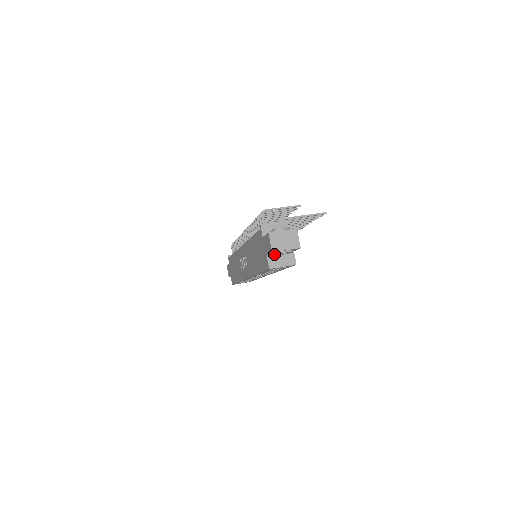
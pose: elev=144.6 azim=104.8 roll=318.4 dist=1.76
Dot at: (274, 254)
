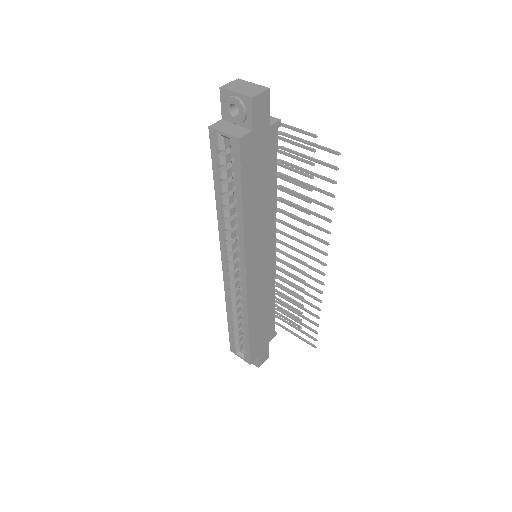
Dot at: (224, 104)
